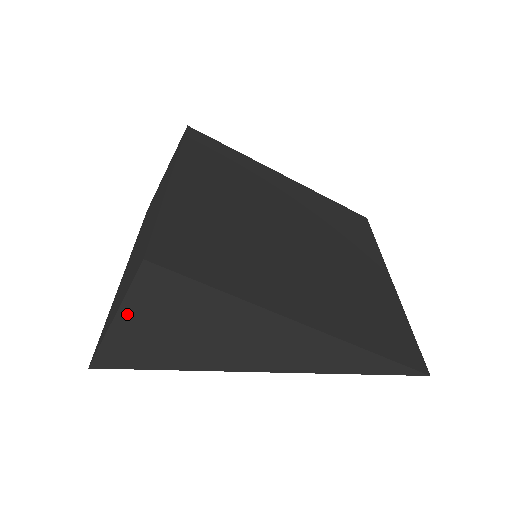
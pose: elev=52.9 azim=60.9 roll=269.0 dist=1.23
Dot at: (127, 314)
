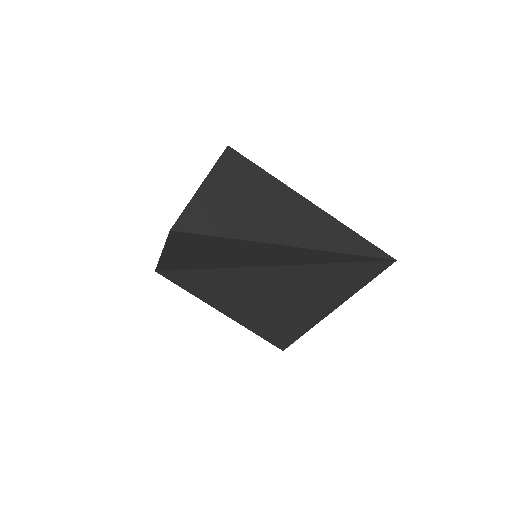
Dot at: (210, 183)
